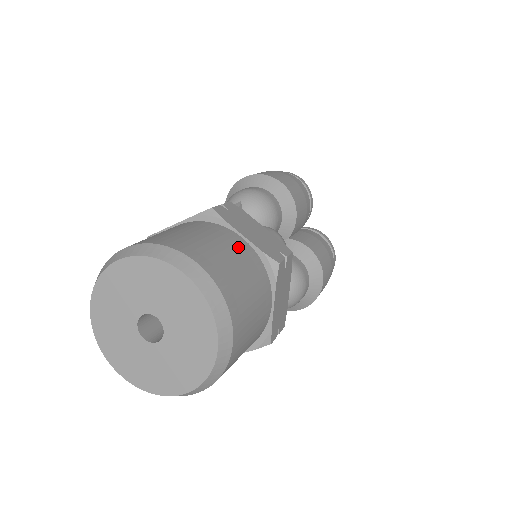
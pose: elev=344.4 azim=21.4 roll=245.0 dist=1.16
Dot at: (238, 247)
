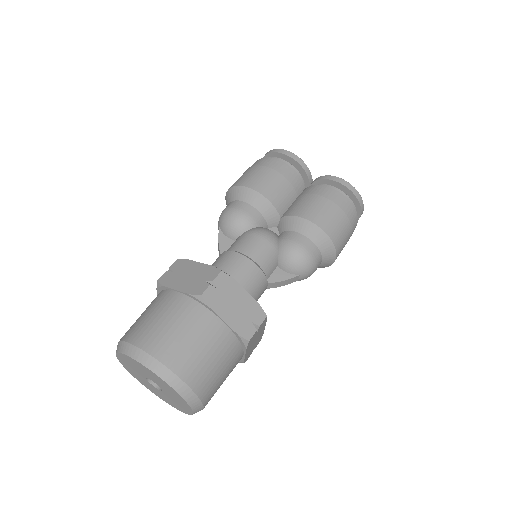
Dot at: (170, 304)
